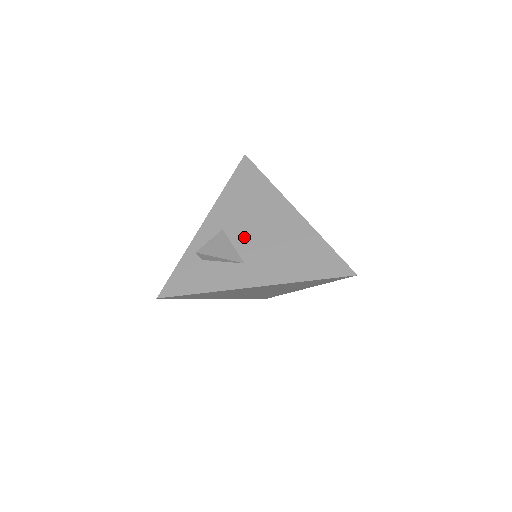
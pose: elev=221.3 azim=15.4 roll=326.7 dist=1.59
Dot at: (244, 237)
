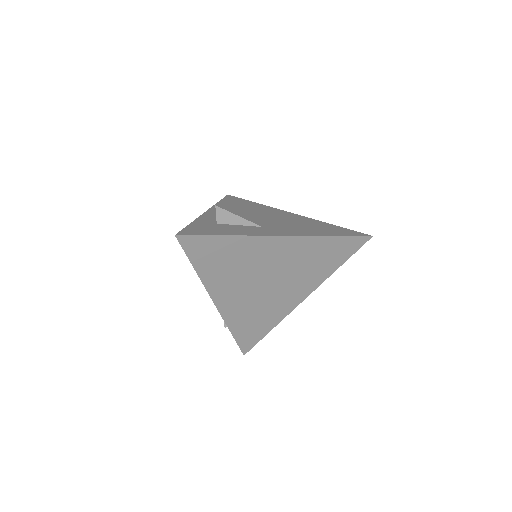
Dot at: (253, 218)
